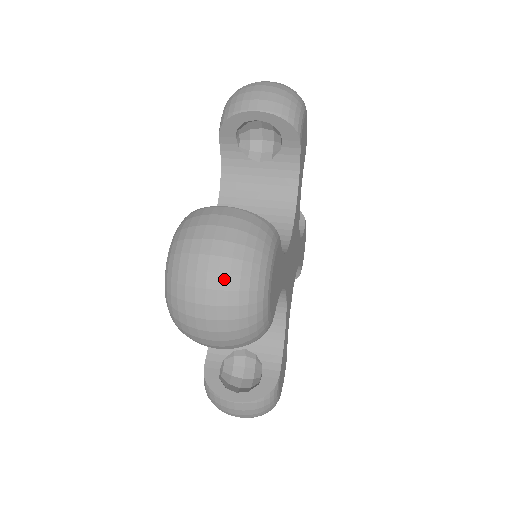
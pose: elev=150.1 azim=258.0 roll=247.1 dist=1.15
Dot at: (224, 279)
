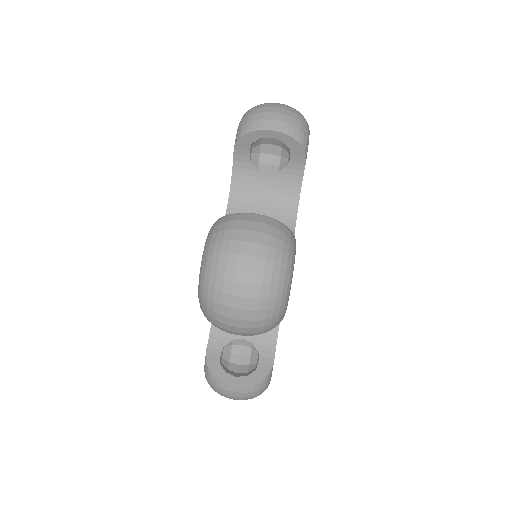
Dot at: (259, 276)
